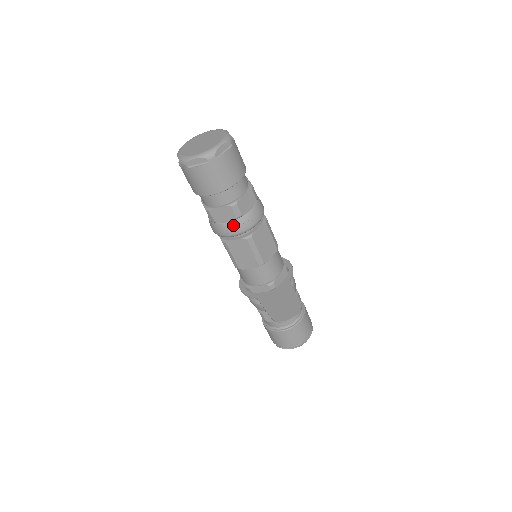
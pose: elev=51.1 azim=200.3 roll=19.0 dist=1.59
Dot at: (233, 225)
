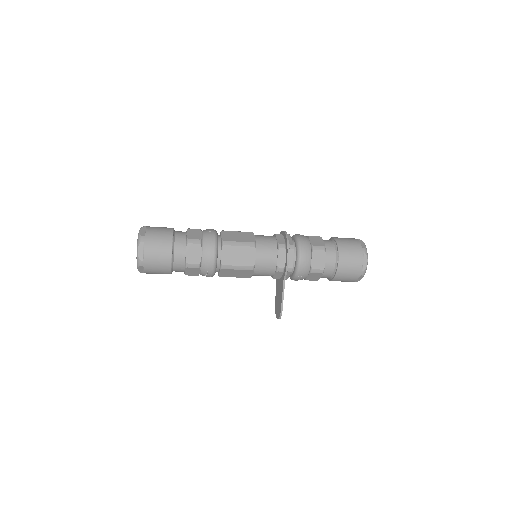
Dot at: occluded
